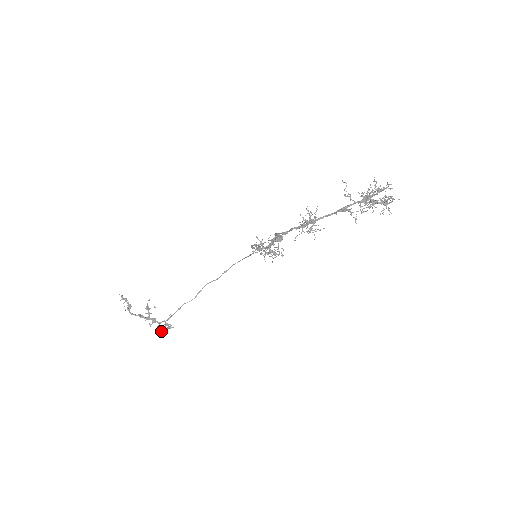
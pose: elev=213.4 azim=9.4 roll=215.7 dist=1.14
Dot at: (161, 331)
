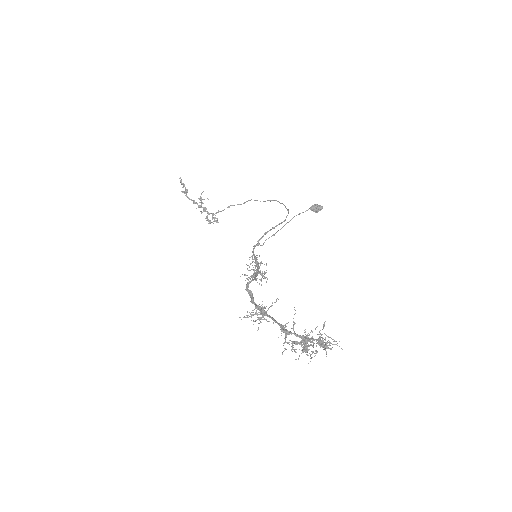
Dot at: (208, 221)
